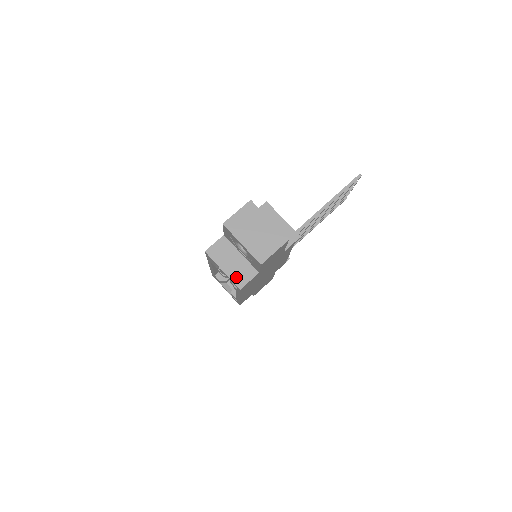
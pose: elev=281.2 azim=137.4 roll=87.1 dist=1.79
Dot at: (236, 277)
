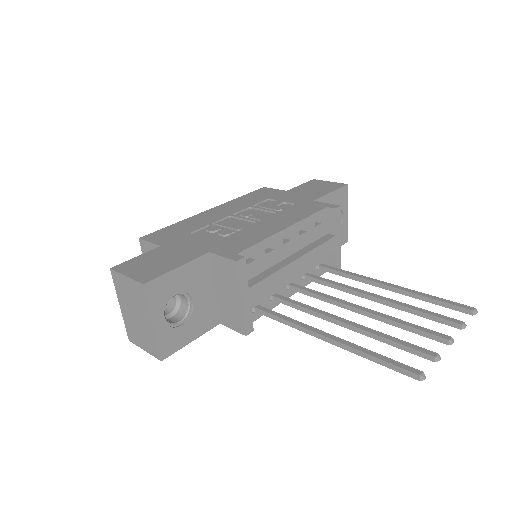
Dot at: occluded
